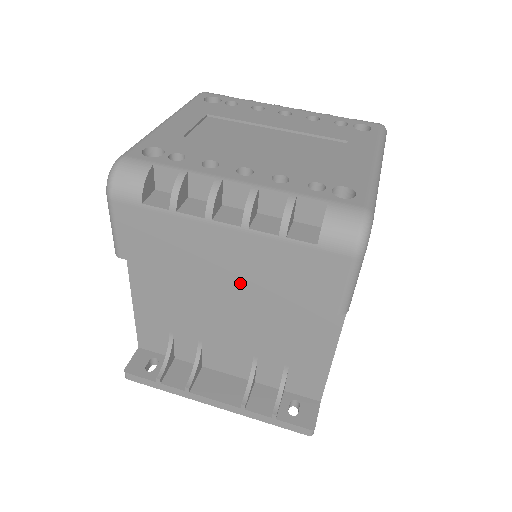
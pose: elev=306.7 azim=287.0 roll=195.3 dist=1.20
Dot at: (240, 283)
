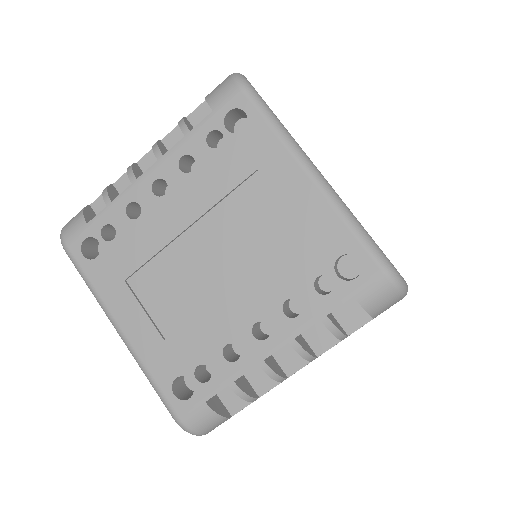
Dot at: occluded
